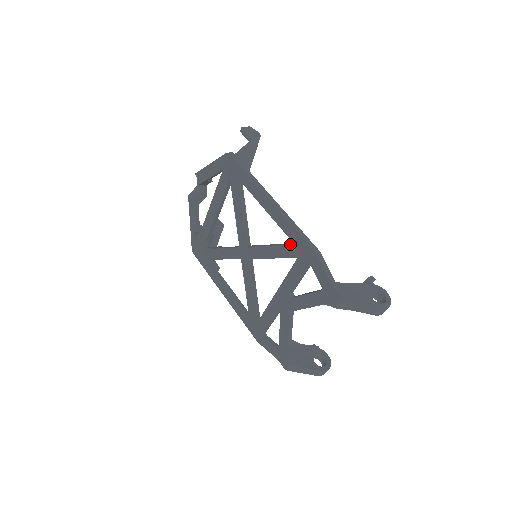
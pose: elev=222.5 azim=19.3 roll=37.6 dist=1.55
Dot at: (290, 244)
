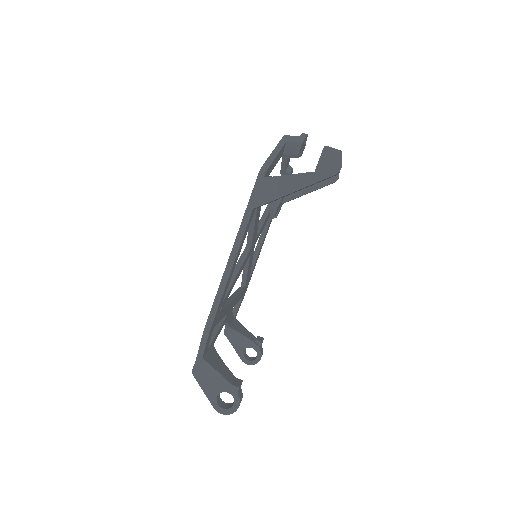
Dot at: occluded
